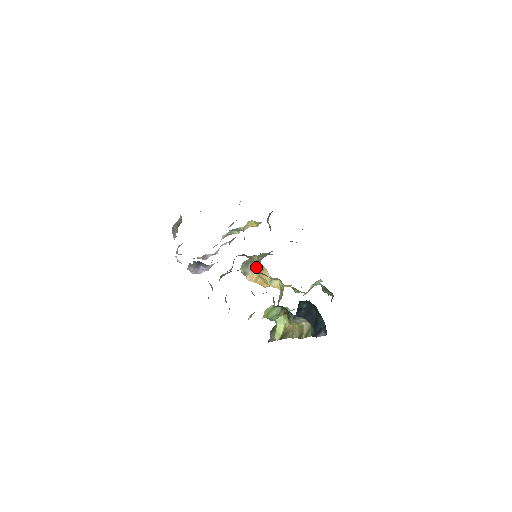
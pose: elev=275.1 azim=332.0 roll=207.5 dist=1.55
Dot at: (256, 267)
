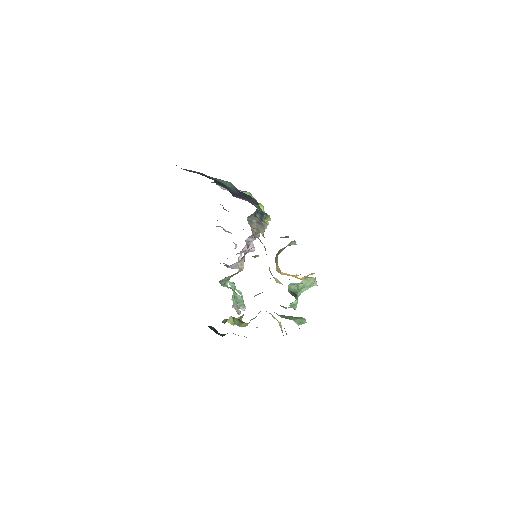
Dot at: occluded
